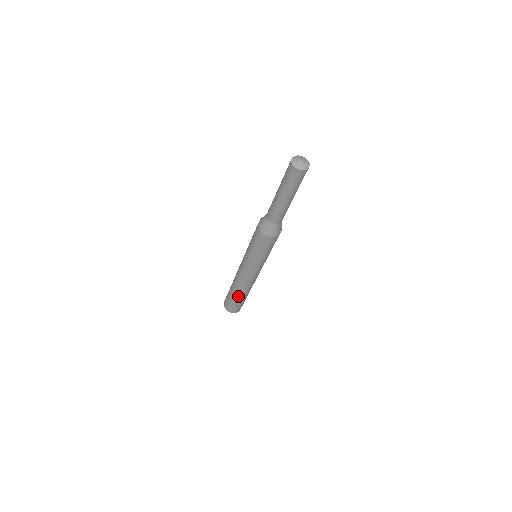
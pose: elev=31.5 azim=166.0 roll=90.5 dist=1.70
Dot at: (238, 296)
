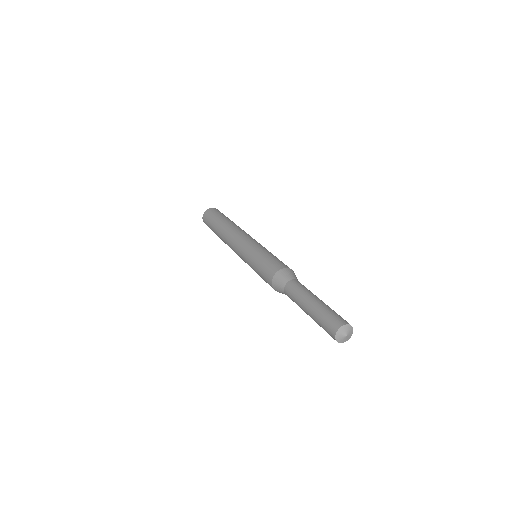
Dot at: occluded
